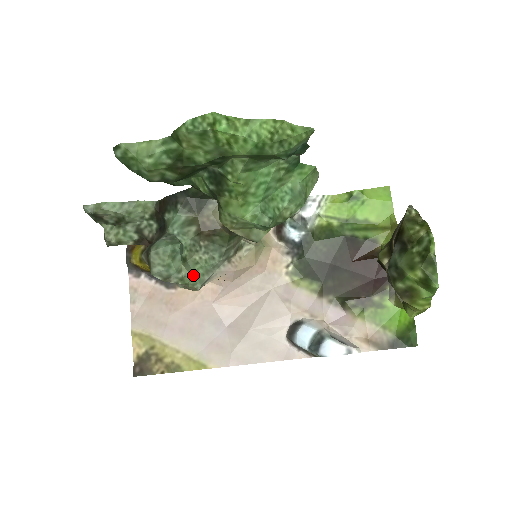
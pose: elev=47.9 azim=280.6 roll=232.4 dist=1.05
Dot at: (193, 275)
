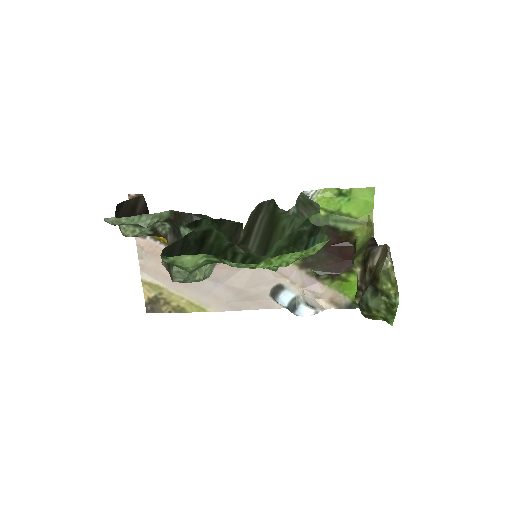
Dot at: (205, 275)
